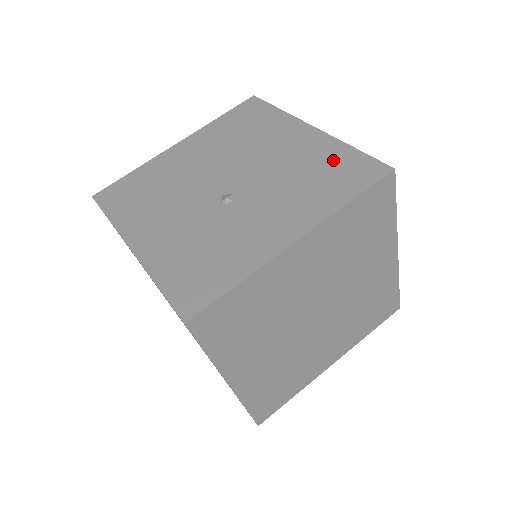
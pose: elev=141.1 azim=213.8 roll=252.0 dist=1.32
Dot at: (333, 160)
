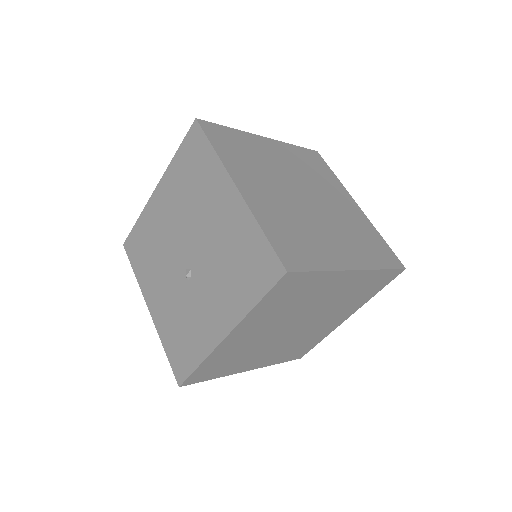
Dot at: (247, 245)
